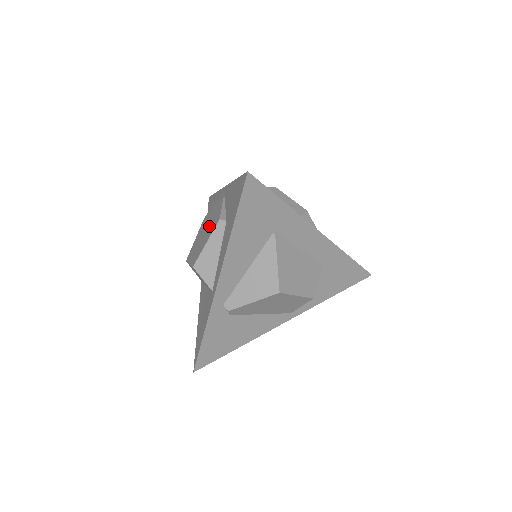
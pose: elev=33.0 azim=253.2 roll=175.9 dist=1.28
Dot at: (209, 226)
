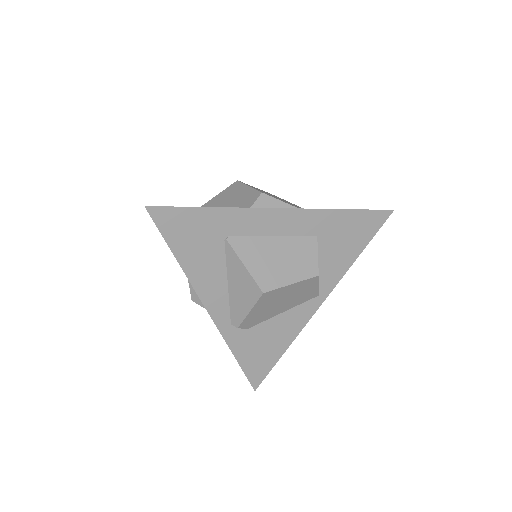
Dot at: occluded
